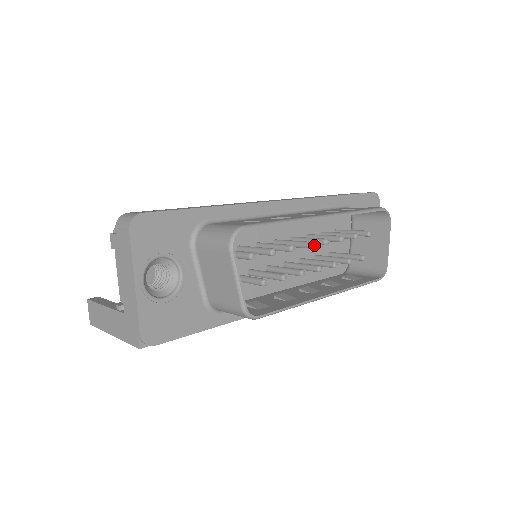
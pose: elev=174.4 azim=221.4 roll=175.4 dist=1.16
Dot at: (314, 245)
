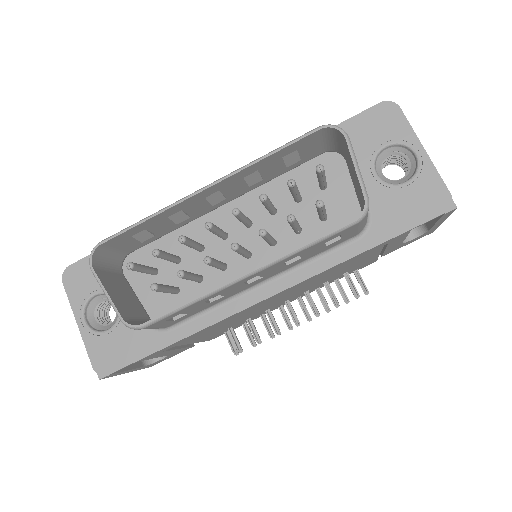
Dot at: occluded
